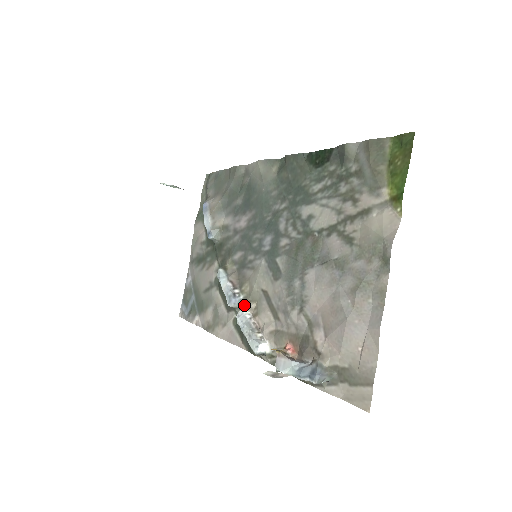
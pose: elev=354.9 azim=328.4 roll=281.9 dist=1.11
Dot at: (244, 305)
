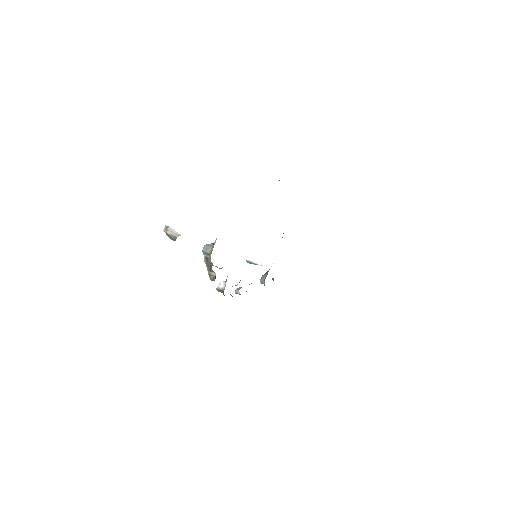
Dot at: occluded
